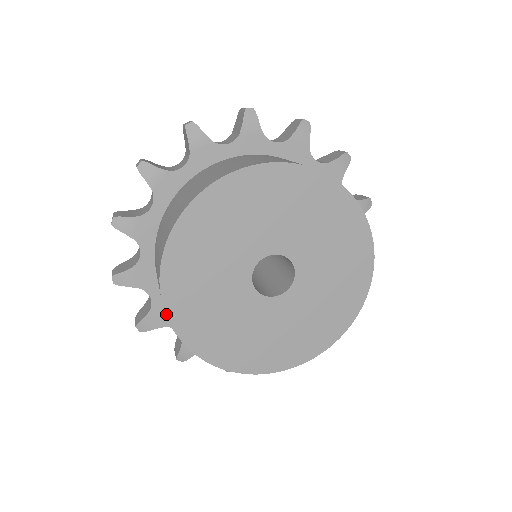
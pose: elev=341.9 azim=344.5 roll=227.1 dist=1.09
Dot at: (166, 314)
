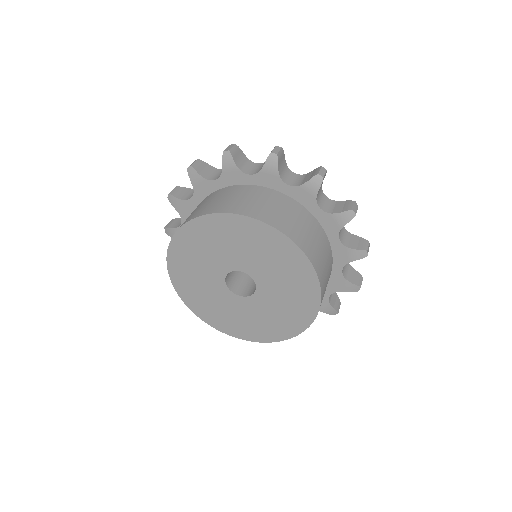
Dot at: (169, 275)
